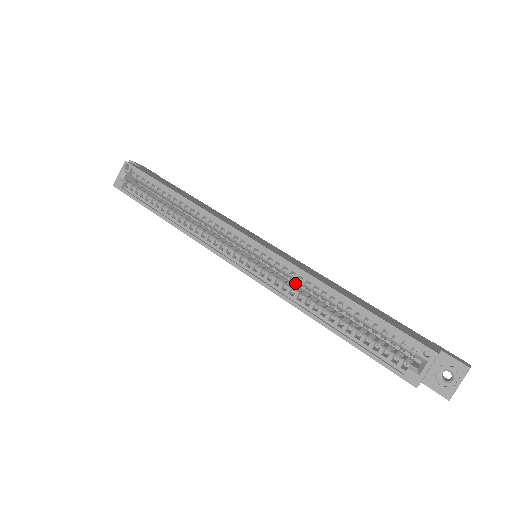
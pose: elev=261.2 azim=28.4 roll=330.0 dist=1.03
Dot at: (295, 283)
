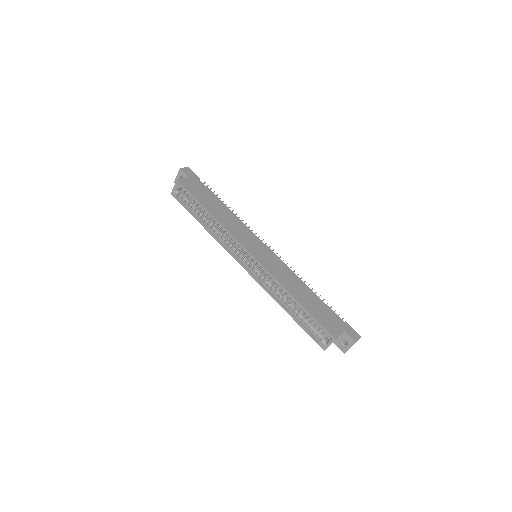
Dot at: occluded
